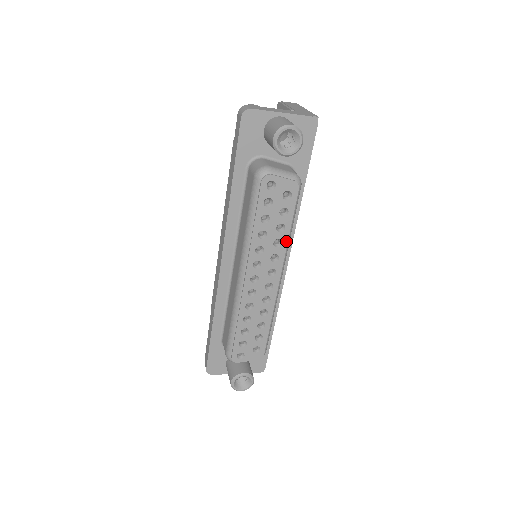
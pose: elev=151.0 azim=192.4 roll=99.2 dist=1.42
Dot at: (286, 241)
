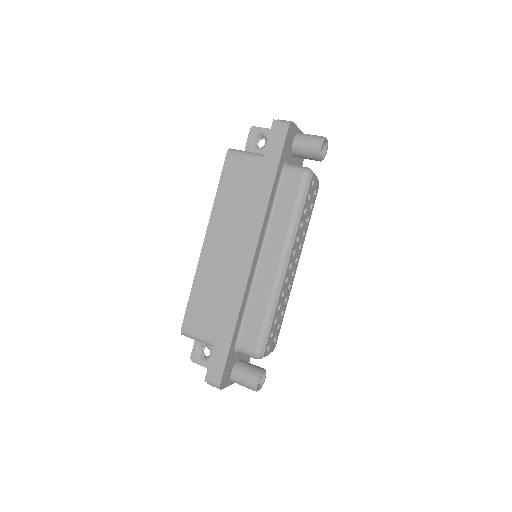
Dot at: (306, 232)
